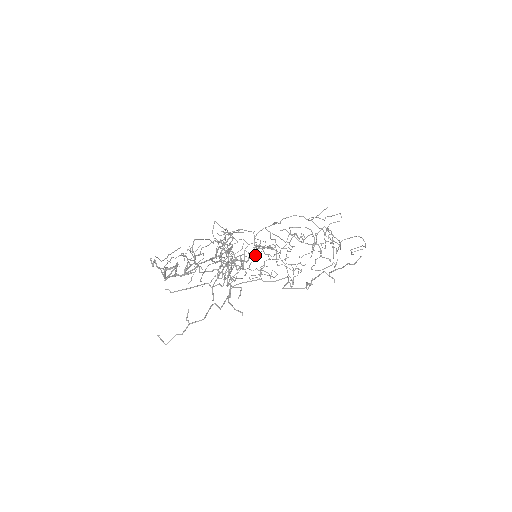
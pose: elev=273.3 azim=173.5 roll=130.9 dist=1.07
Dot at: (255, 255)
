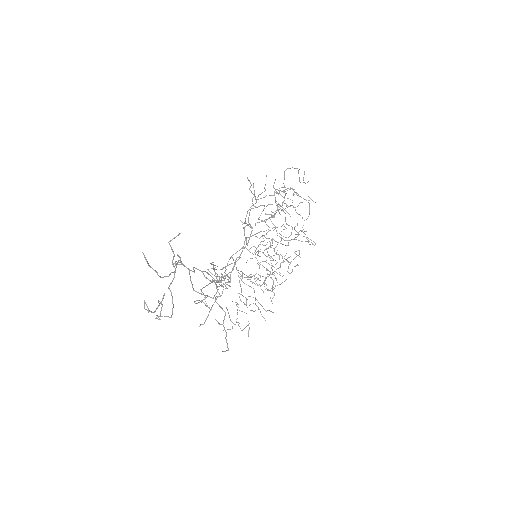
Dot at: occluded
